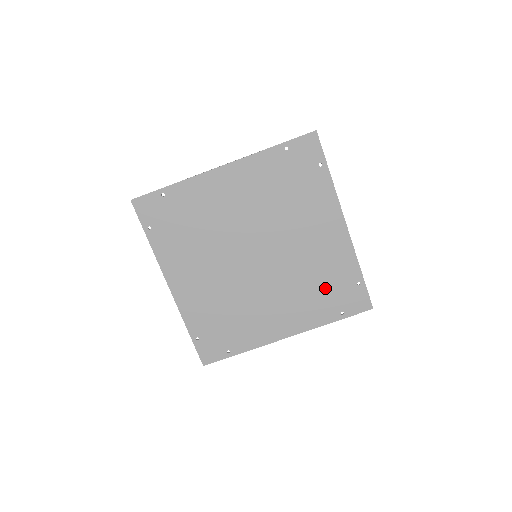
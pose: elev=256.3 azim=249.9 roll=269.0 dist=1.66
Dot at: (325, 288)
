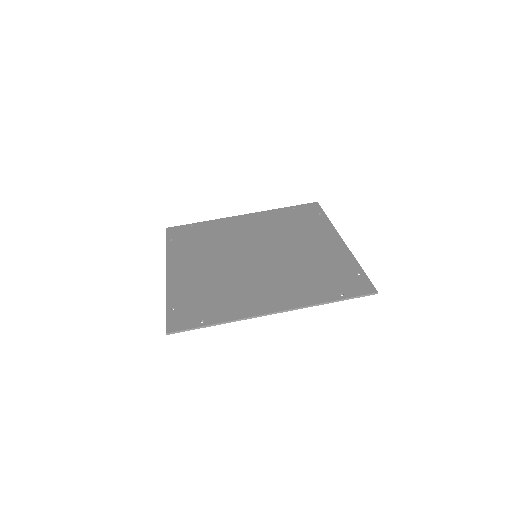
Dot at: (322, 276)
